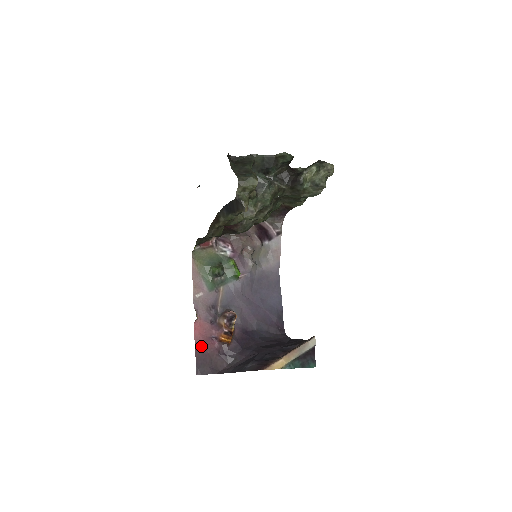
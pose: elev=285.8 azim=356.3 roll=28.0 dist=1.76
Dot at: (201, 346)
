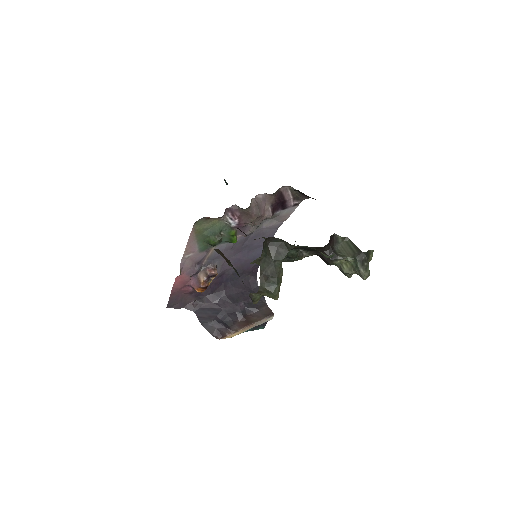
Dot at: (177, 291)
